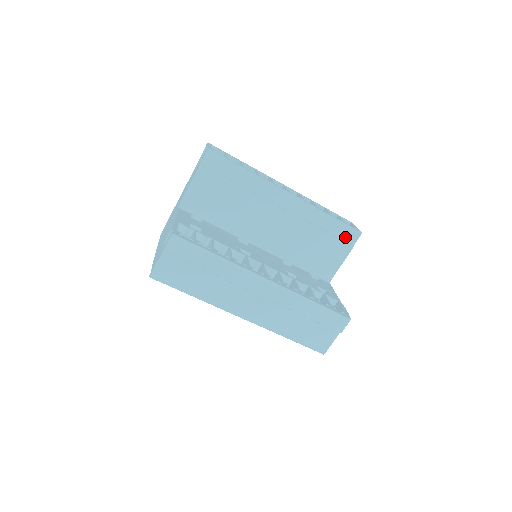
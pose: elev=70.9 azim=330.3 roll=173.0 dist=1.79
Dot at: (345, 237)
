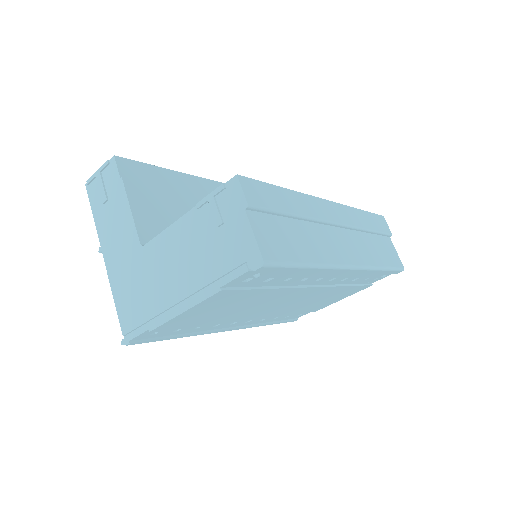
Dot at: occluded
